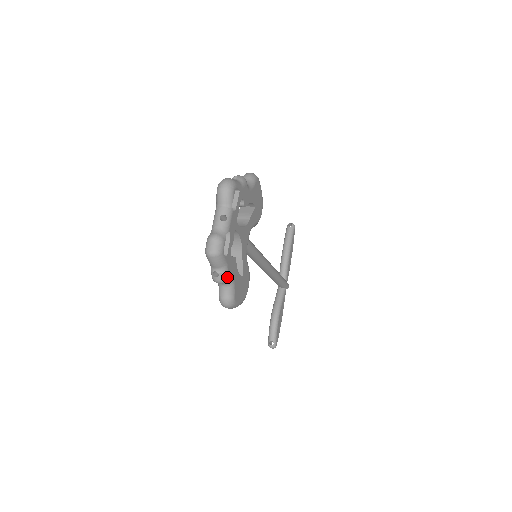
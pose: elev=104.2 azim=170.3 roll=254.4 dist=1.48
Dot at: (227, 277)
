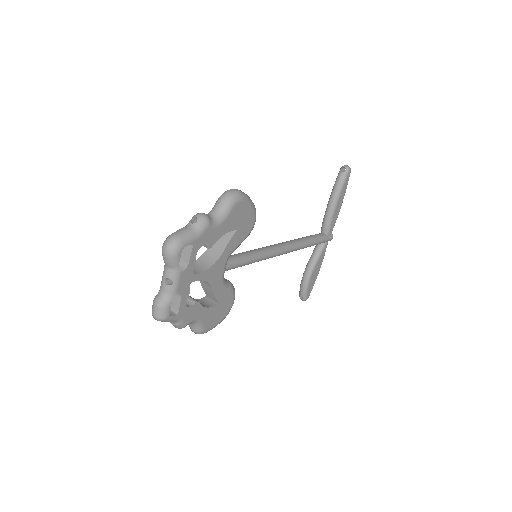
Dot at: (184, 326)
